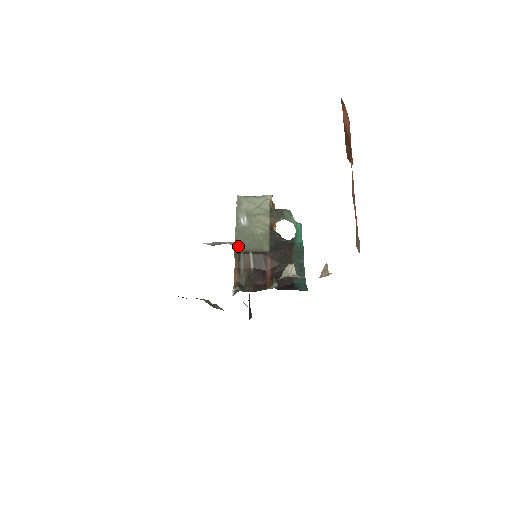
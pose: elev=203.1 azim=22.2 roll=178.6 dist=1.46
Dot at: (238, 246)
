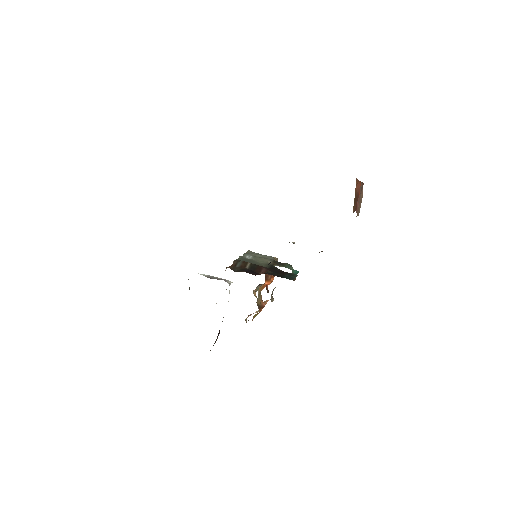
Dot at: (239, 259)
